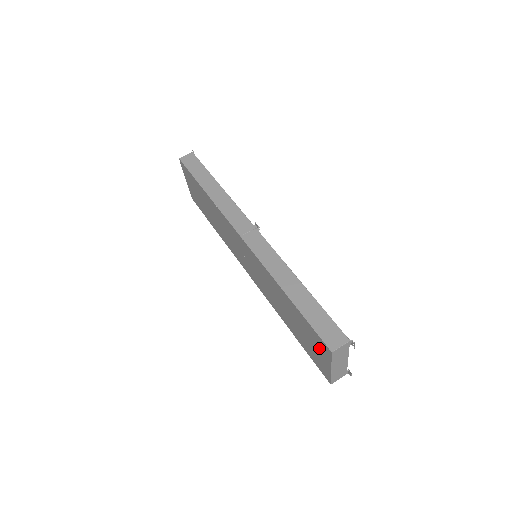
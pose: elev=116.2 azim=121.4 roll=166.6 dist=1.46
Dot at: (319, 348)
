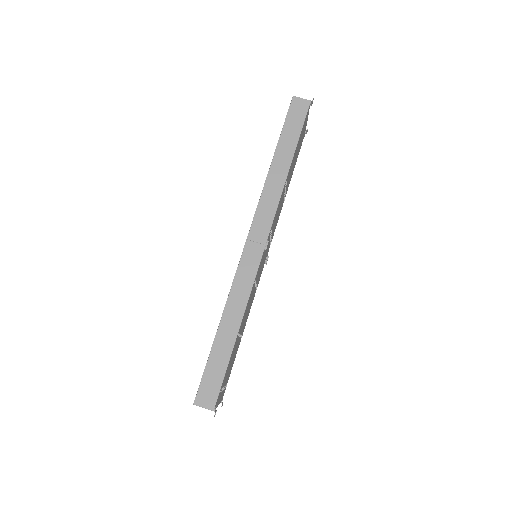
Dot at: occluded
